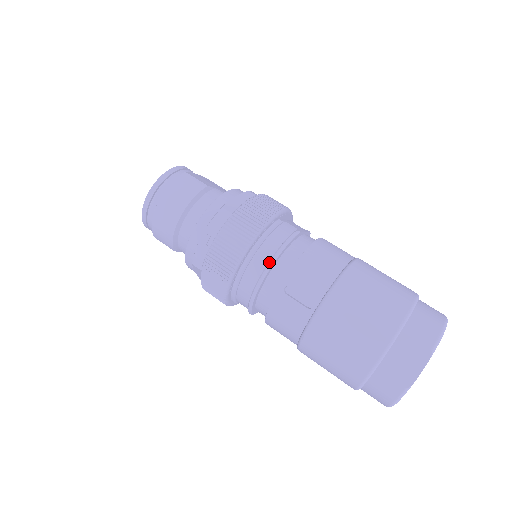
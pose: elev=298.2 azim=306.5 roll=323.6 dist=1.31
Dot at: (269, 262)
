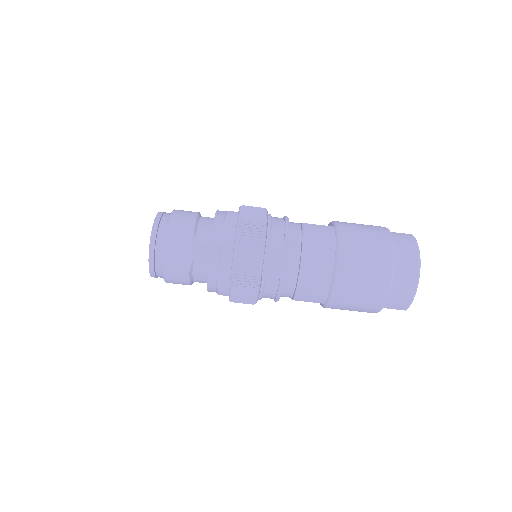
Dot at: (275, 301)
